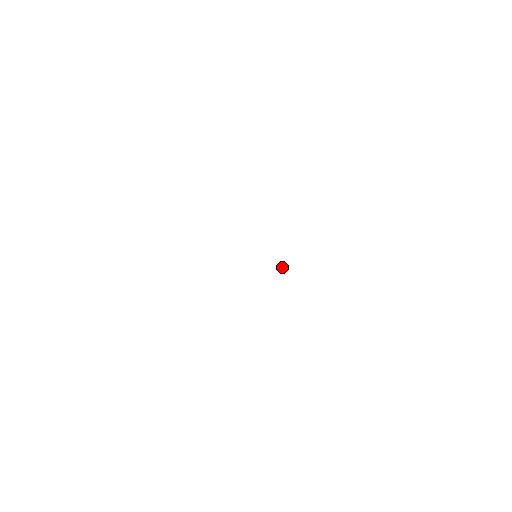
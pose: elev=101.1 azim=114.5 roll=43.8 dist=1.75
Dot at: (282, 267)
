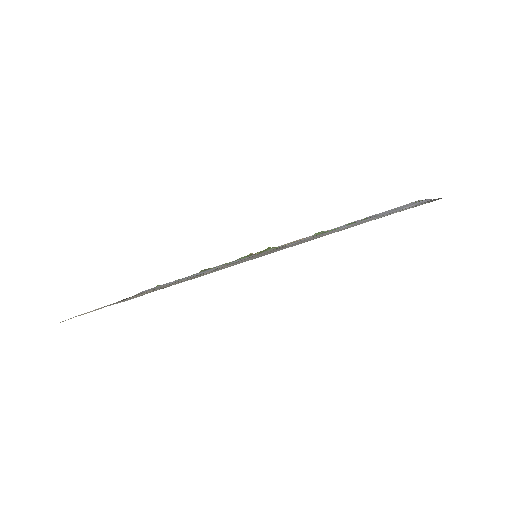
Dot at: occluded
